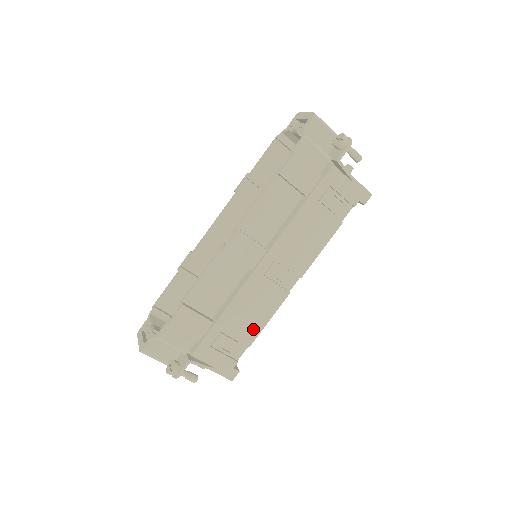
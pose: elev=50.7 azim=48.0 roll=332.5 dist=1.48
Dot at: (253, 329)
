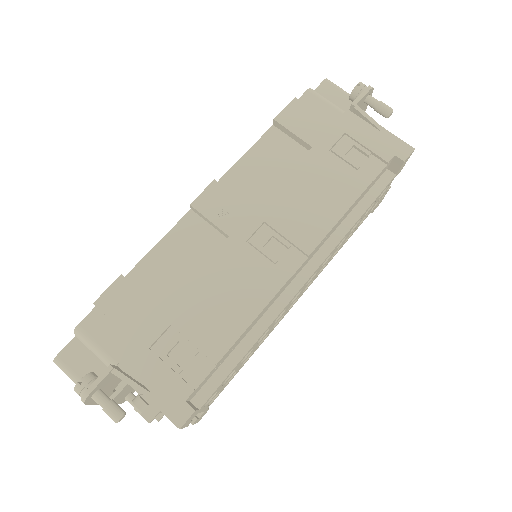
Dot at: (225, 331)
